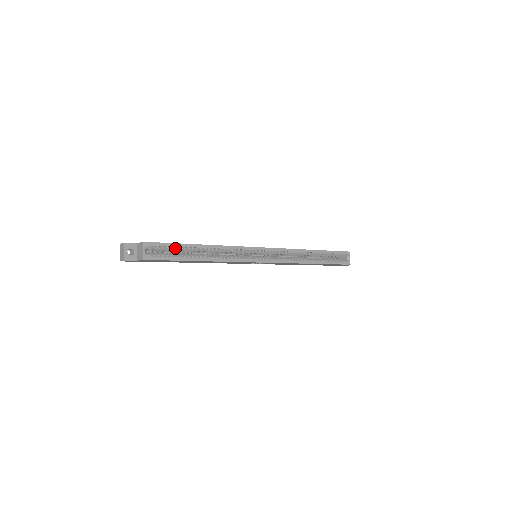
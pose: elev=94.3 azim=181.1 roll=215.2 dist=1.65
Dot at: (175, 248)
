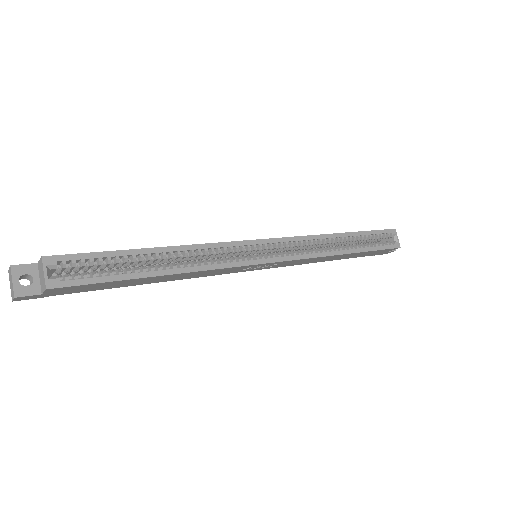
Dot at: (108, 260)
